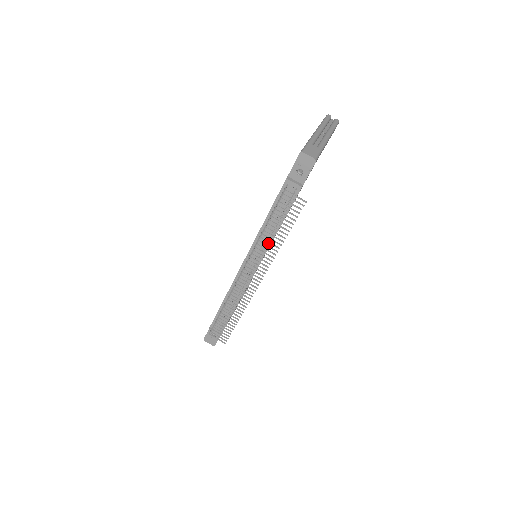
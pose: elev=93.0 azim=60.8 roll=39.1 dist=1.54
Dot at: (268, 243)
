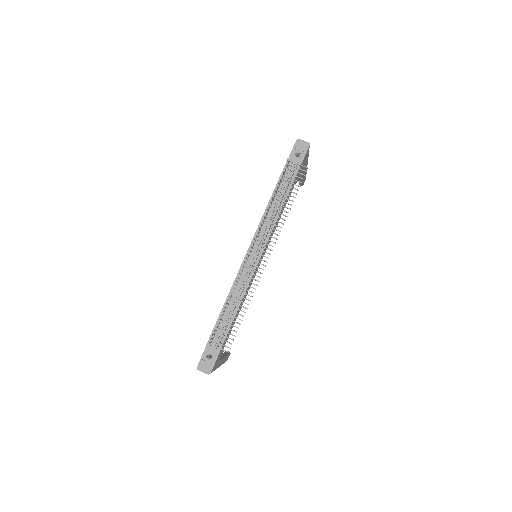
Dot at: (273, 223)
